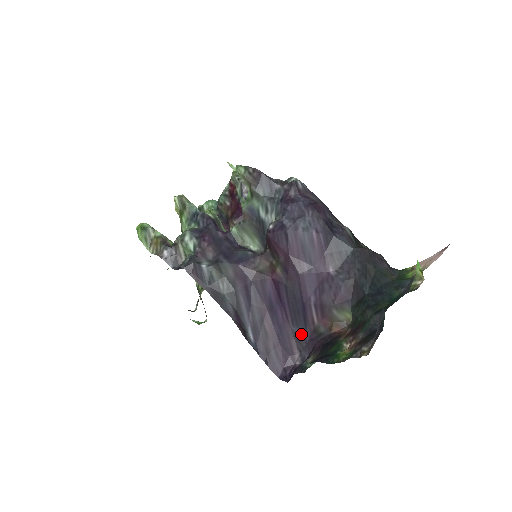
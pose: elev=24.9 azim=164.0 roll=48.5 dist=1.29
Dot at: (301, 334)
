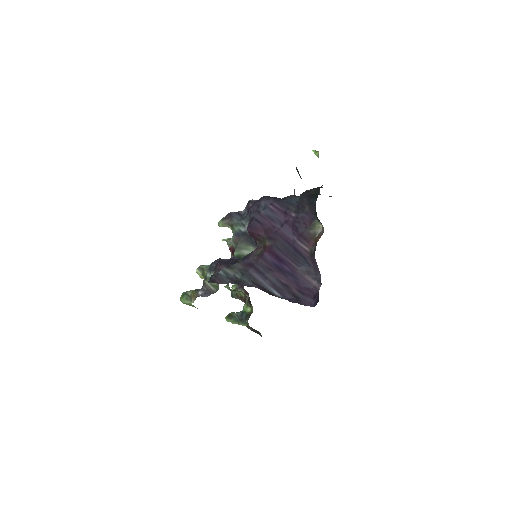
Dot at: (306, 266)
